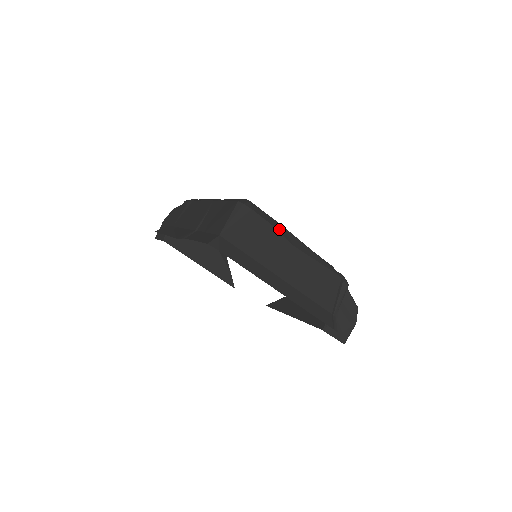
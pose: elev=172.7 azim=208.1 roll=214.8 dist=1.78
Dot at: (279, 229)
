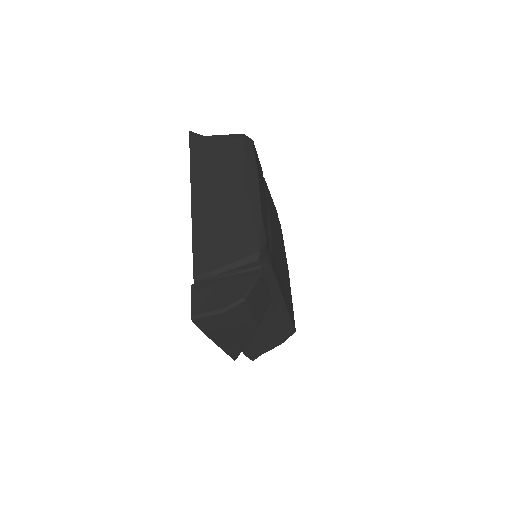
Dot at: (249, 166)
